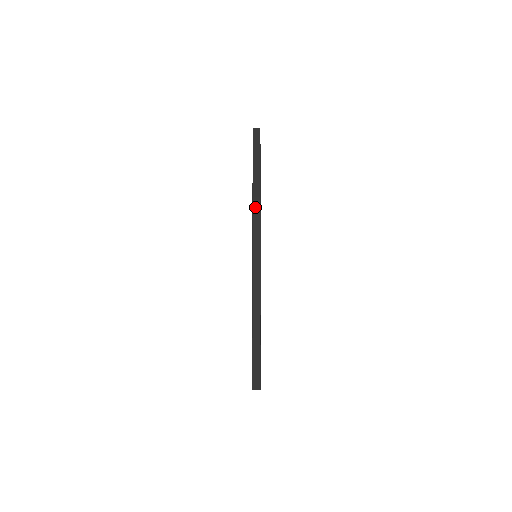
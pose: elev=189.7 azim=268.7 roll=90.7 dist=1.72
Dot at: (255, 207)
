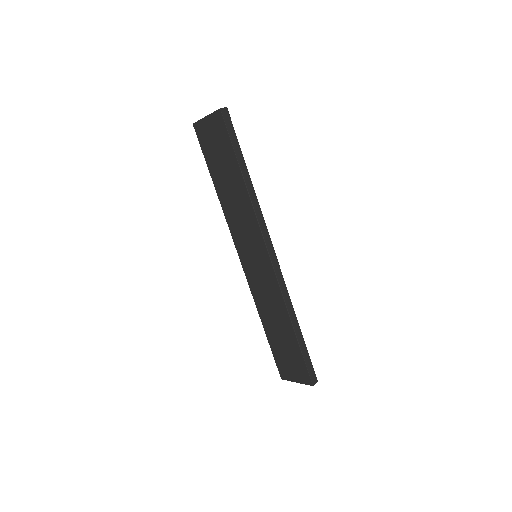
Dot at: (255, 205)
